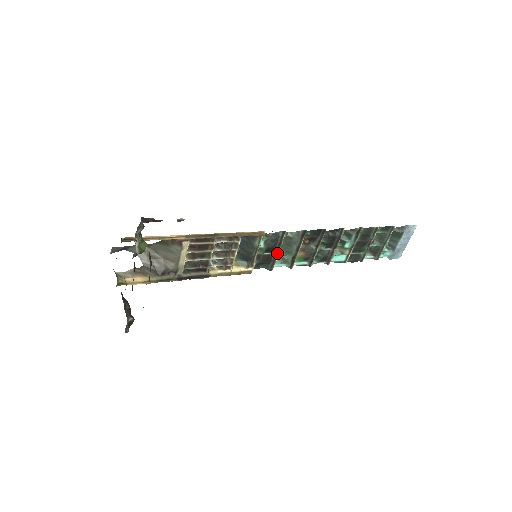
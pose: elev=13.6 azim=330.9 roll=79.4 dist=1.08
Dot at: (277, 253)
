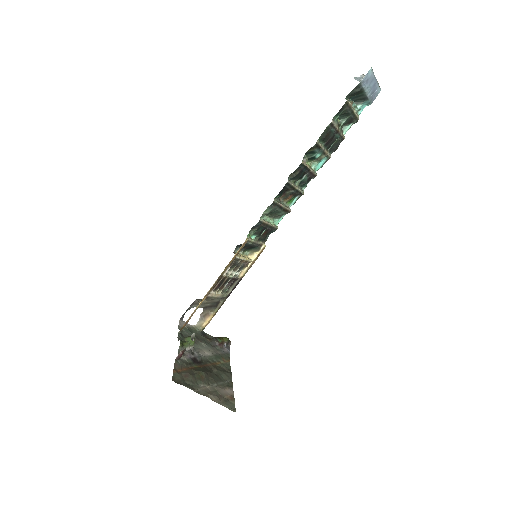
Dot at: (269, 225)
